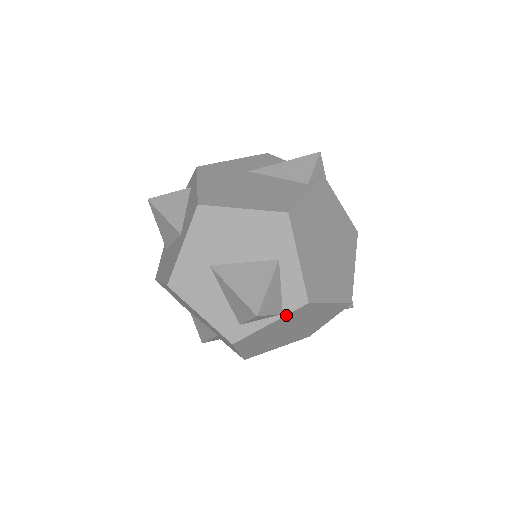
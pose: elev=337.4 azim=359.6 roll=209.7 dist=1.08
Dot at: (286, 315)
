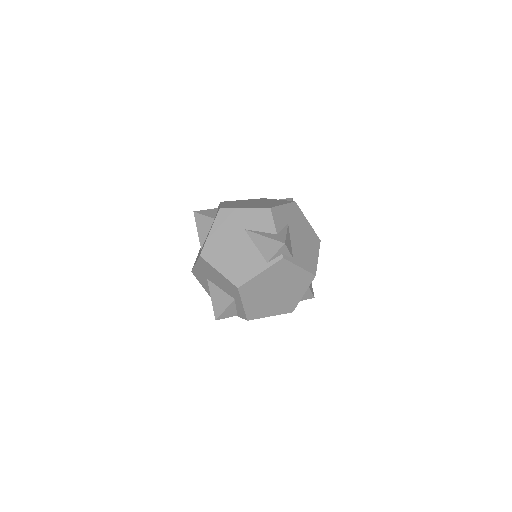
Dot at: occluded
